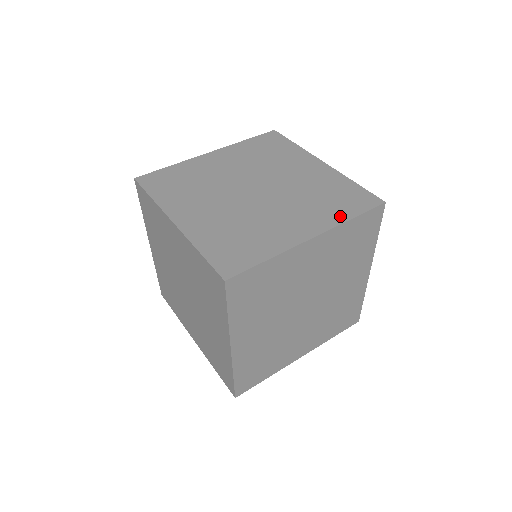
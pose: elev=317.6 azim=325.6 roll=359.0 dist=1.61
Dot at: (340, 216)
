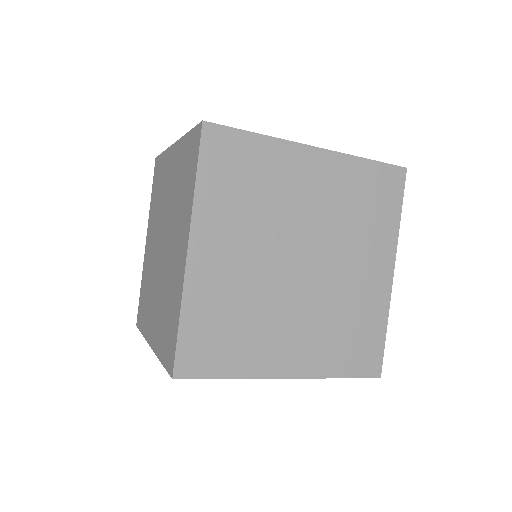
Dot at: occluded
